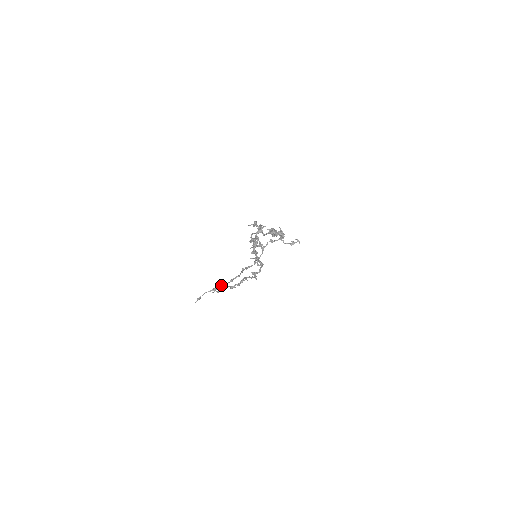
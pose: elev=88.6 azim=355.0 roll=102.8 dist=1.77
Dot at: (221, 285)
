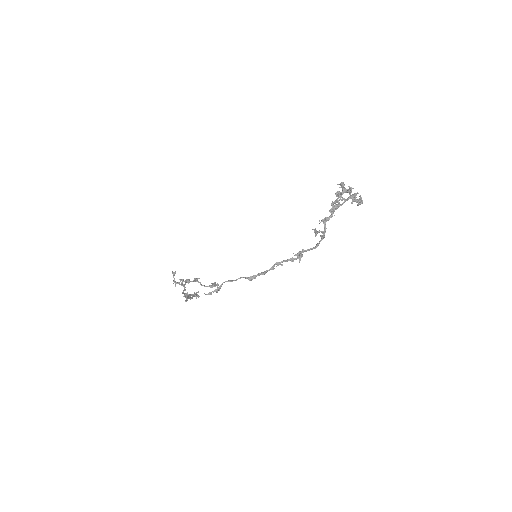
Dot at: (193, 295)
